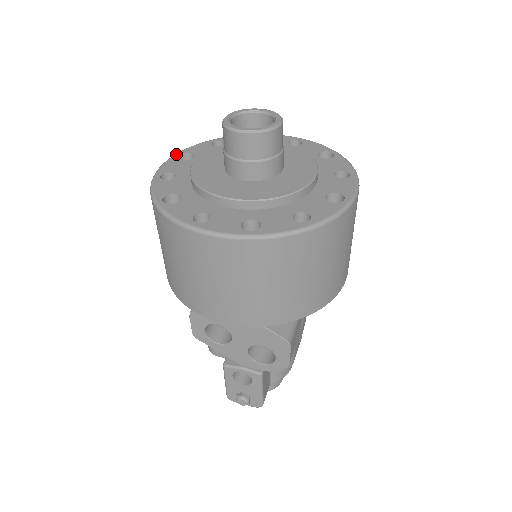
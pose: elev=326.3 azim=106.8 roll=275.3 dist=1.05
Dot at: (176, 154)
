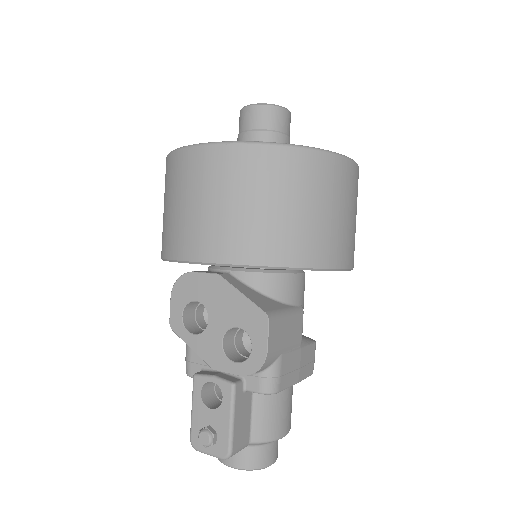
Dot at: occluded
